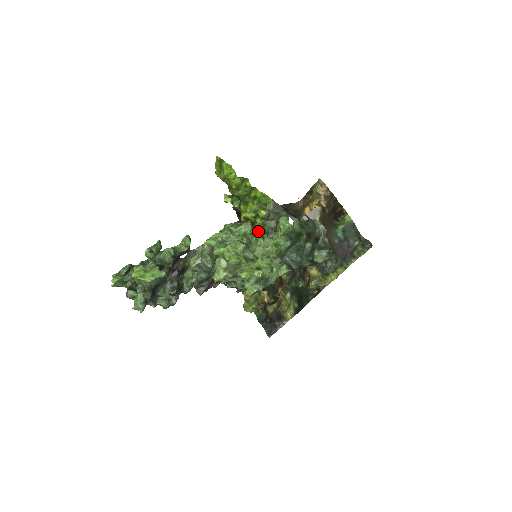
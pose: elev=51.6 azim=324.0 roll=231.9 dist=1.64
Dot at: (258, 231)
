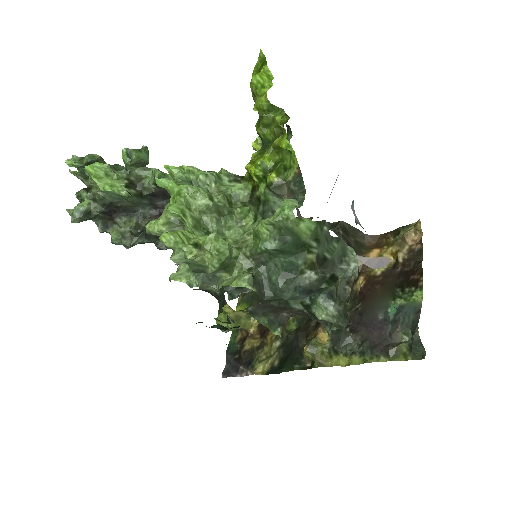
Dot at: (255, 205)
